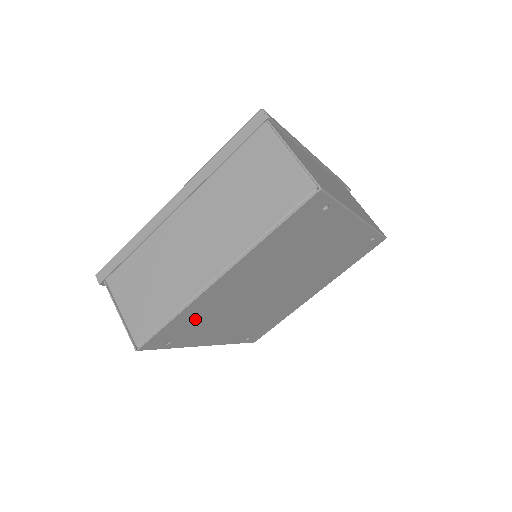
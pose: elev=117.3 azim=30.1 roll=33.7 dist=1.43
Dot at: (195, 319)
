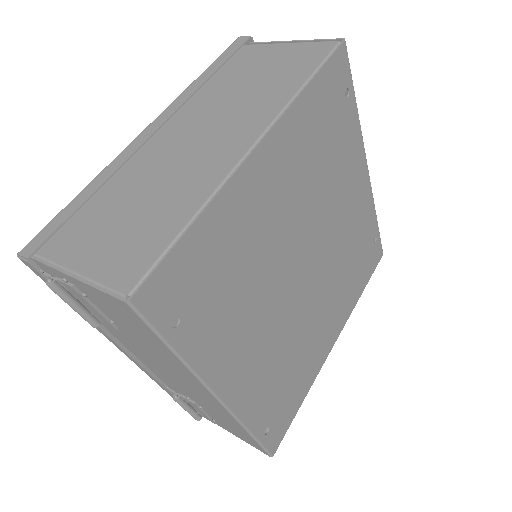
Dot at: (218, 263)
